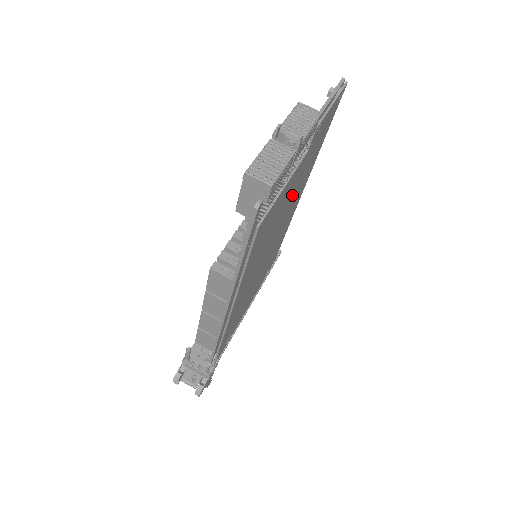
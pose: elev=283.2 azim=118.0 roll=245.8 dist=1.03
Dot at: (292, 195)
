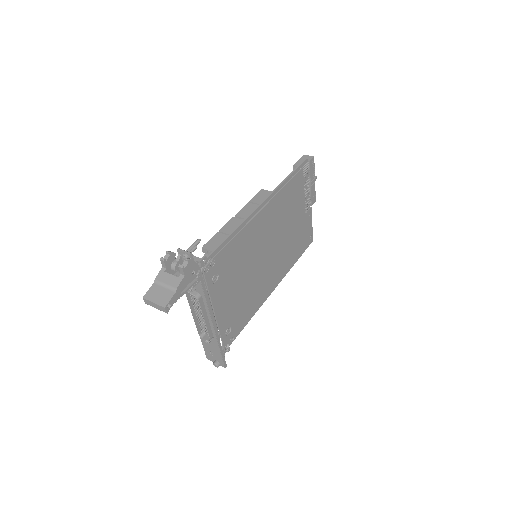
Dot at: (289, 237)
